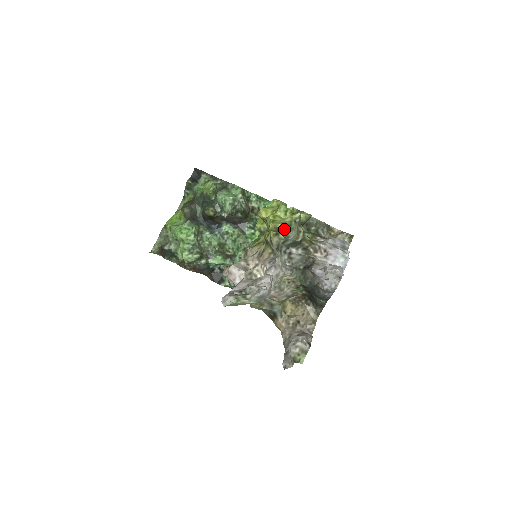
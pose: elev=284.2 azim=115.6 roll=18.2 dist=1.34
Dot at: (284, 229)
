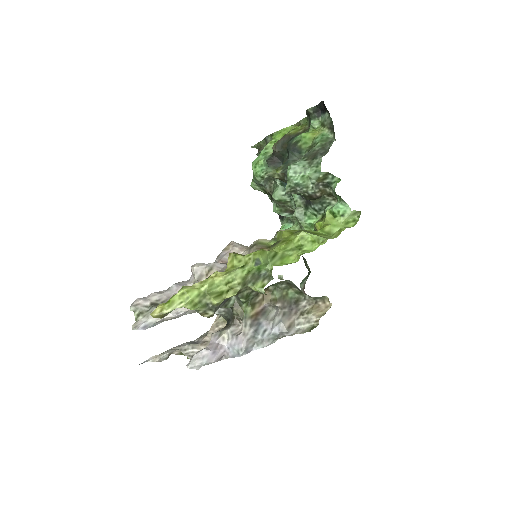
Dot at: (161, 318)
